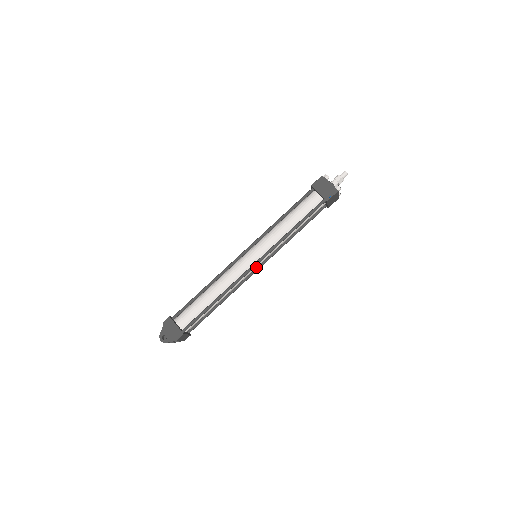
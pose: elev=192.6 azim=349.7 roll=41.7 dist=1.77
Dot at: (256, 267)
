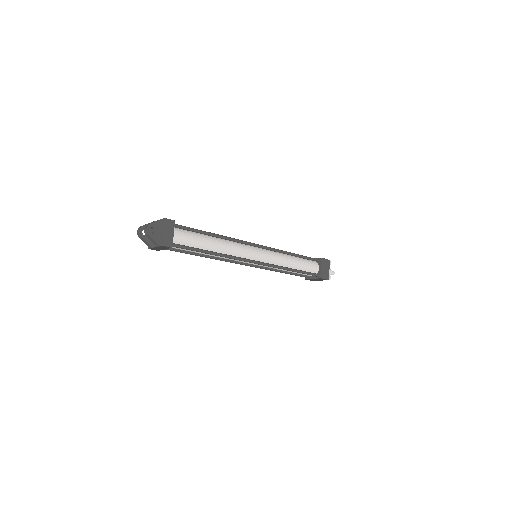
Dot at: (249, 263)
